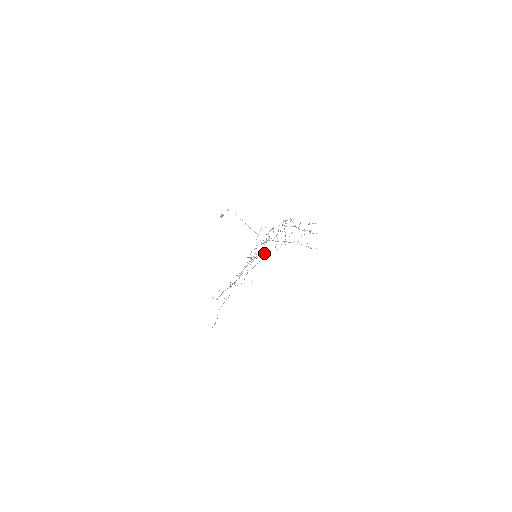
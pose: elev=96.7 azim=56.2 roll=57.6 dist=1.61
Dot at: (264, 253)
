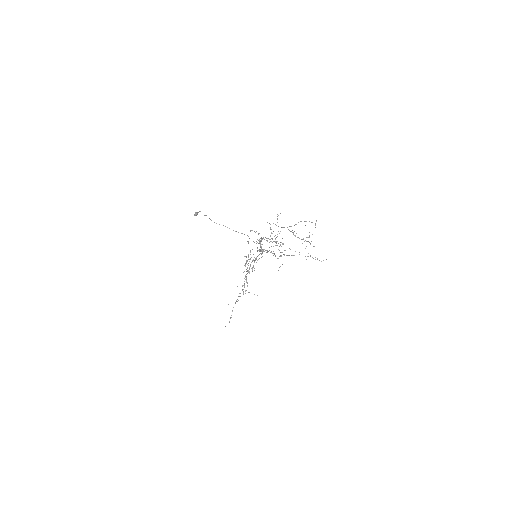
Dot at: (264, 251)
